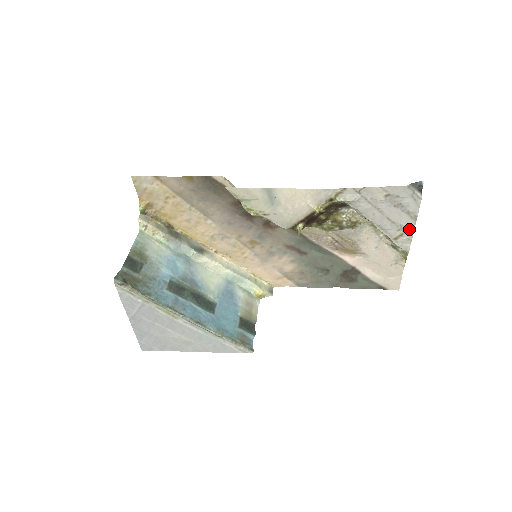
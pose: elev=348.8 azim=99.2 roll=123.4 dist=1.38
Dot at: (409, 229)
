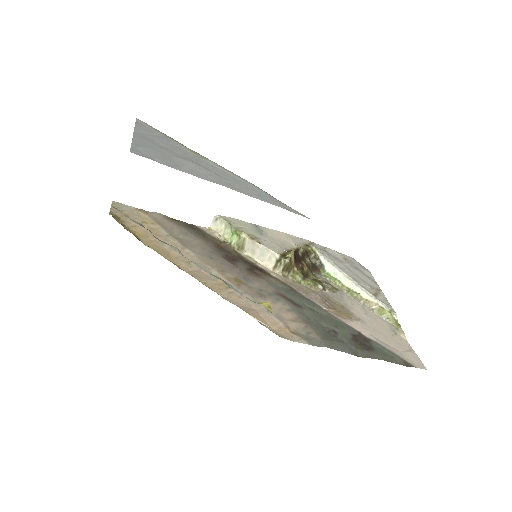
Dot at: (378, 291)
